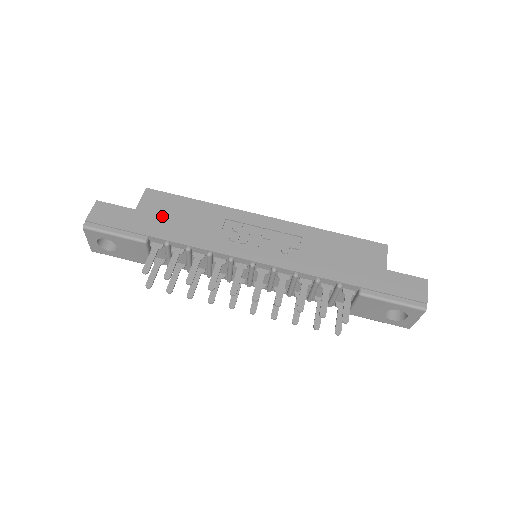
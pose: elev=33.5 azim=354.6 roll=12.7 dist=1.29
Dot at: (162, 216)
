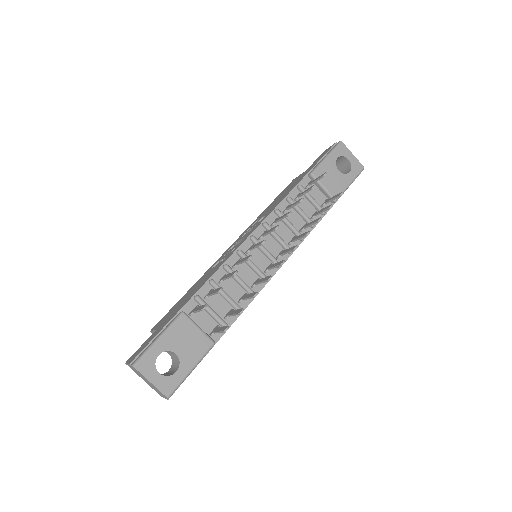
Dot at: (176, 309)
